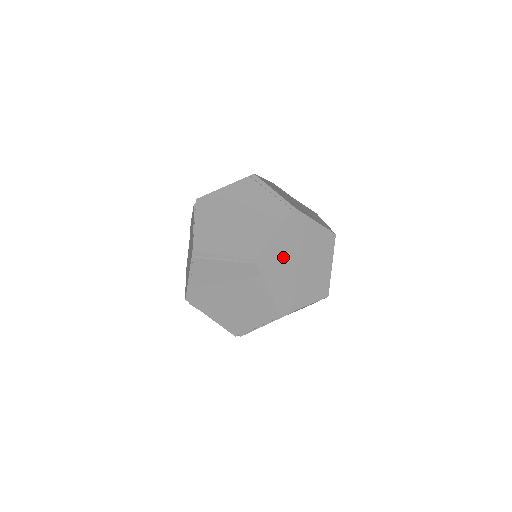
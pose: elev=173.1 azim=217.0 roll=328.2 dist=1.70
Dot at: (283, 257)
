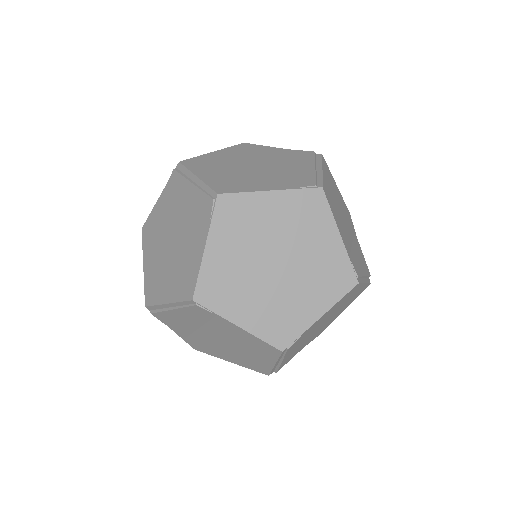
Dot at: (239, 272)
